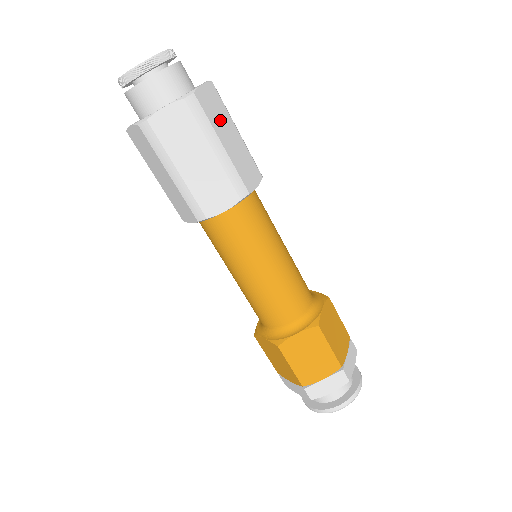
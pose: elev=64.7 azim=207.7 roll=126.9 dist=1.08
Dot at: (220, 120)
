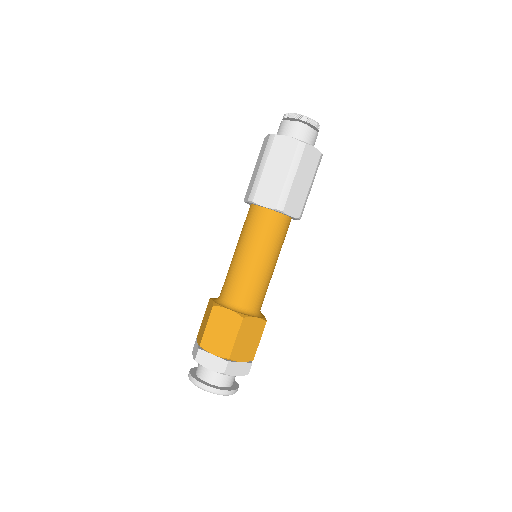
Dot at: (306, 169)
